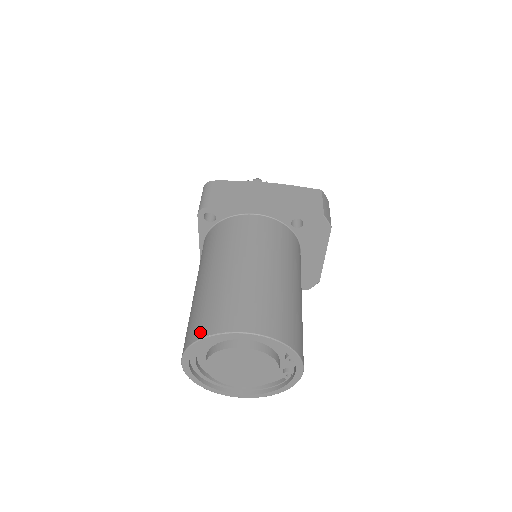
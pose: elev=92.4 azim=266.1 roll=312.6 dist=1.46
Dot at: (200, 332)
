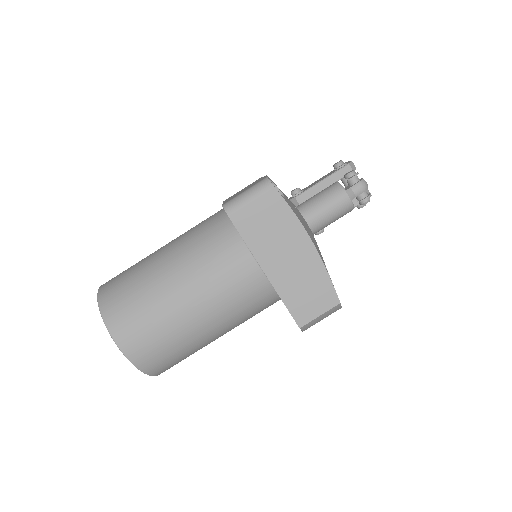
Dot at: (106, 307)
